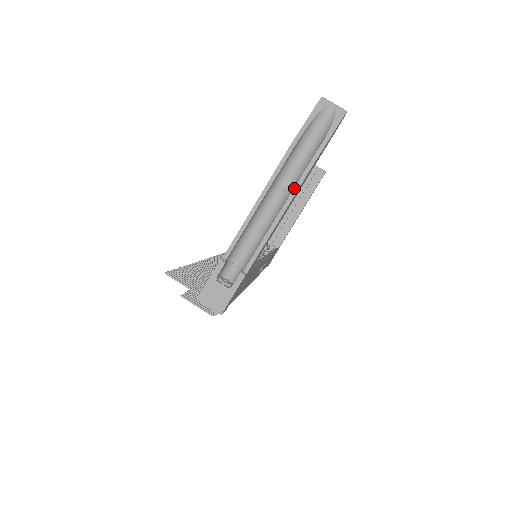
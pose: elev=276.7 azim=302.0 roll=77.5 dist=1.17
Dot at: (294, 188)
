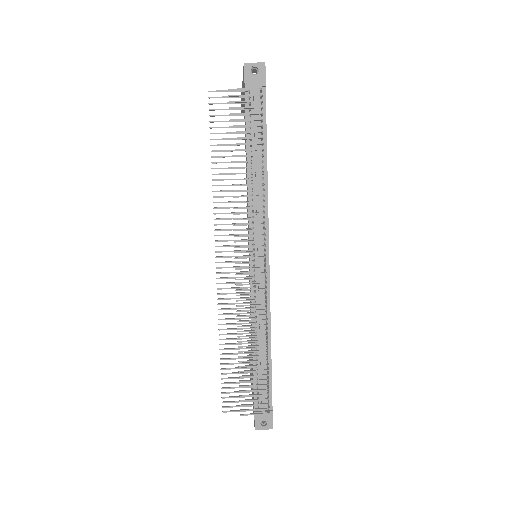
Dot at: occluded
